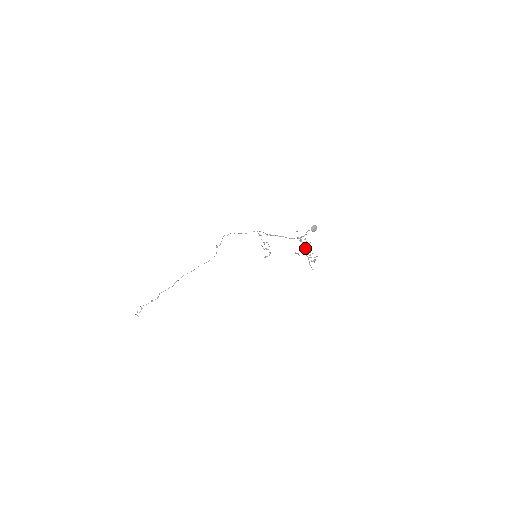
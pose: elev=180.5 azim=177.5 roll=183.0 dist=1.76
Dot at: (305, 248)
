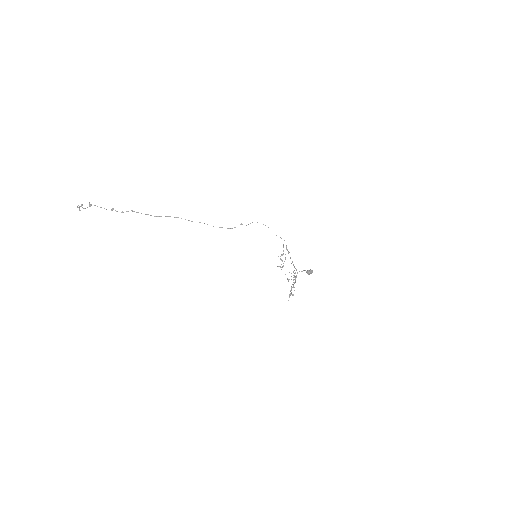
Dot at: (295, 281)
